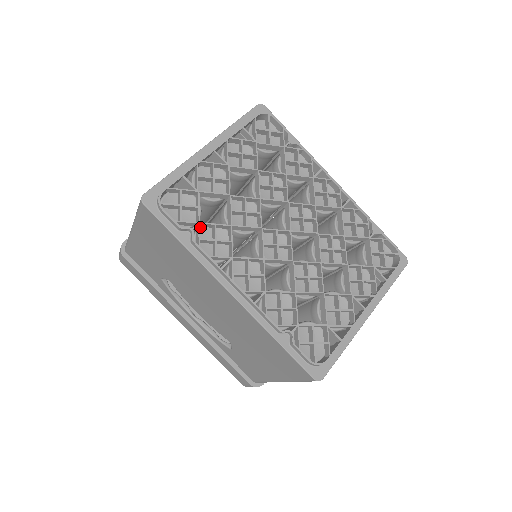
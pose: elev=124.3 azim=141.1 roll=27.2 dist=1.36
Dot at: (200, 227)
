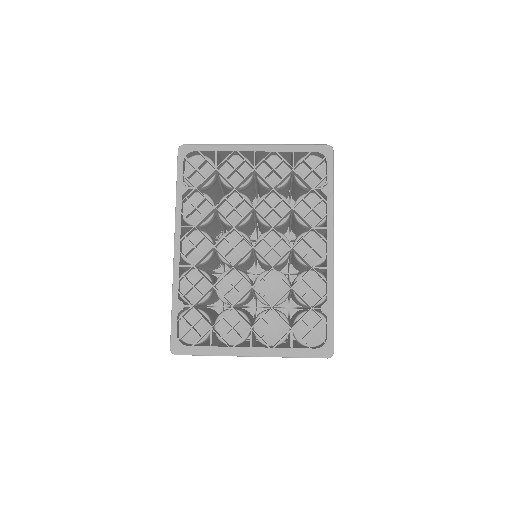
Dot at: (199, 192)
